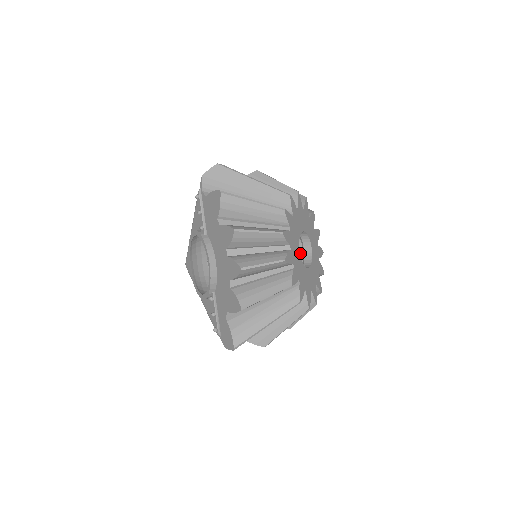
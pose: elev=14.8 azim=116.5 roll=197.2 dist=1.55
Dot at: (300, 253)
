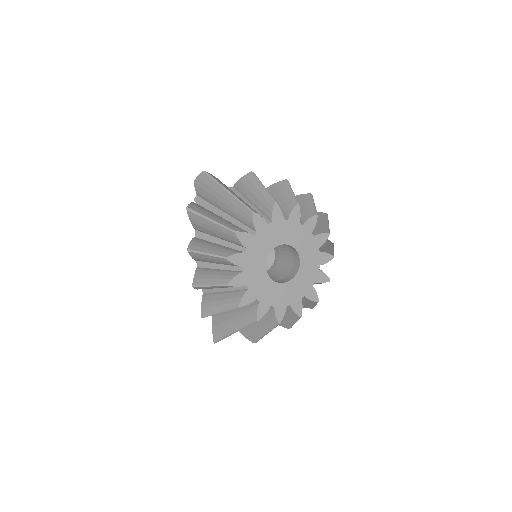
Dot at: (294, 260)
